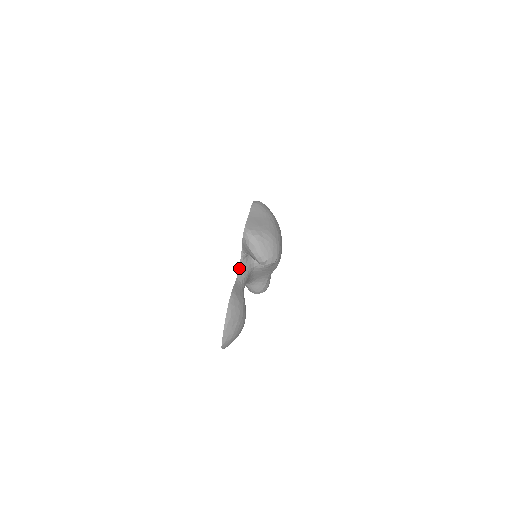
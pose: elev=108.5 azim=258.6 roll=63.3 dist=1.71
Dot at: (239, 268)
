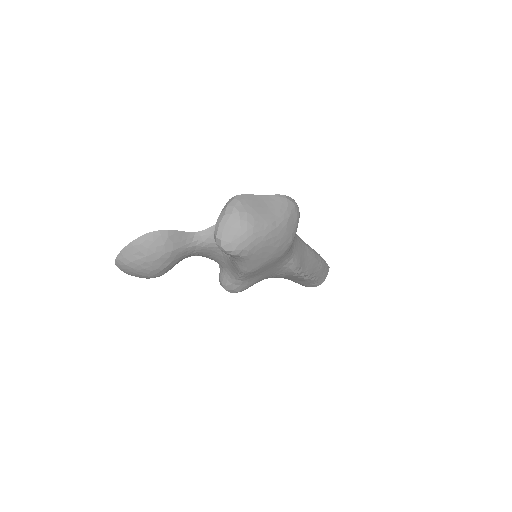
Dot at: (207, 229)
